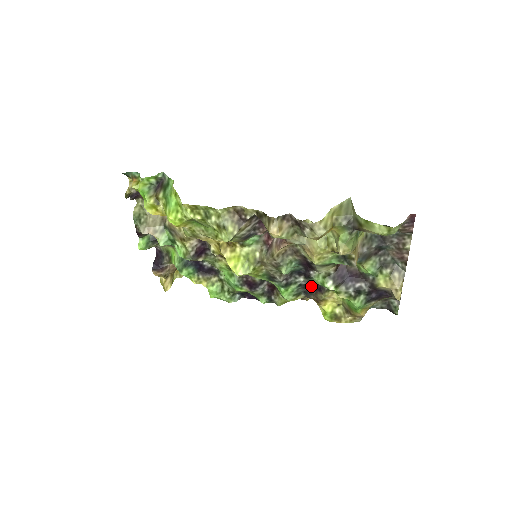
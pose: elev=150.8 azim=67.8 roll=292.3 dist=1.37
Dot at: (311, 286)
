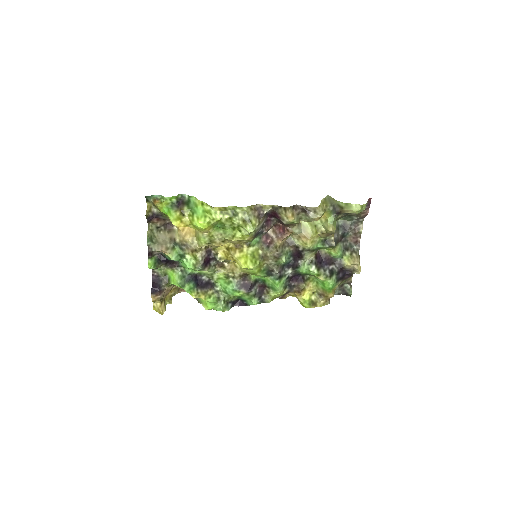
Dot at: (294, 279)
